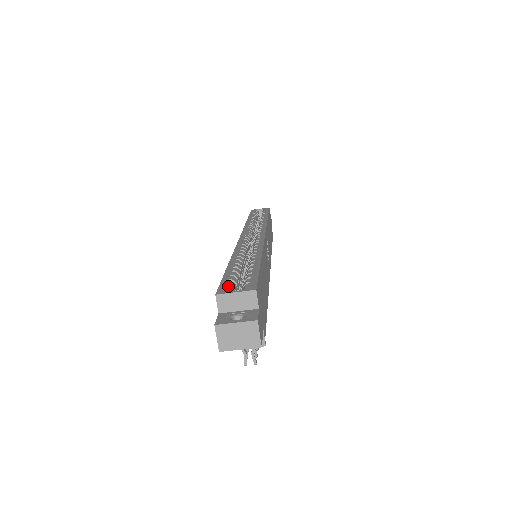
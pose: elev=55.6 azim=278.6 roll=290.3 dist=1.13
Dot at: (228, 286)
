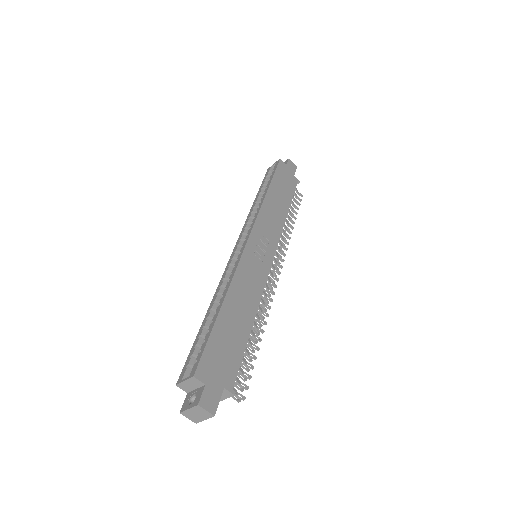
Dot at: (185, 369)
